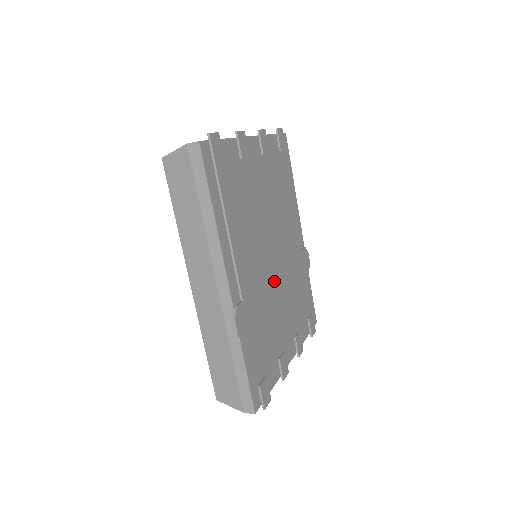
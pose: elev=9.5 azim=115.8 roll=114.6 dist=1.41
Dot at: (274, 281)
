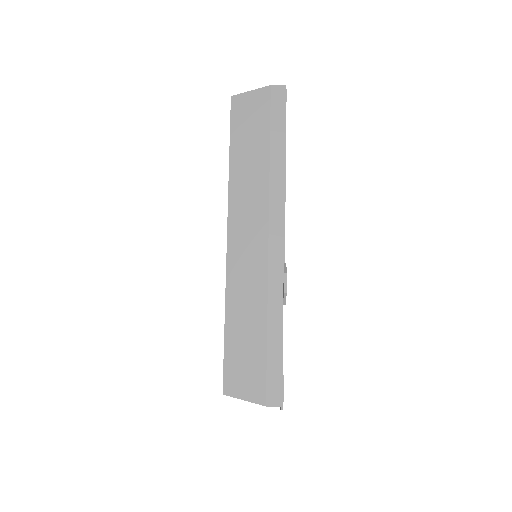
Dot at: occluded
